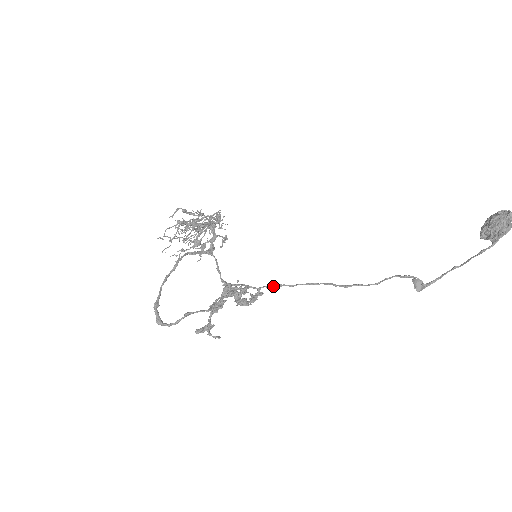
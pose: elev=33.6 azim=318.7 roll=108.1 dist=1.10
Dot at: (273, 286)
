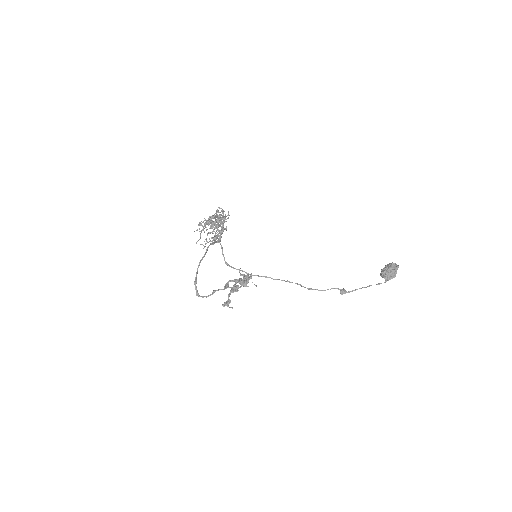
Dot at: occluded
